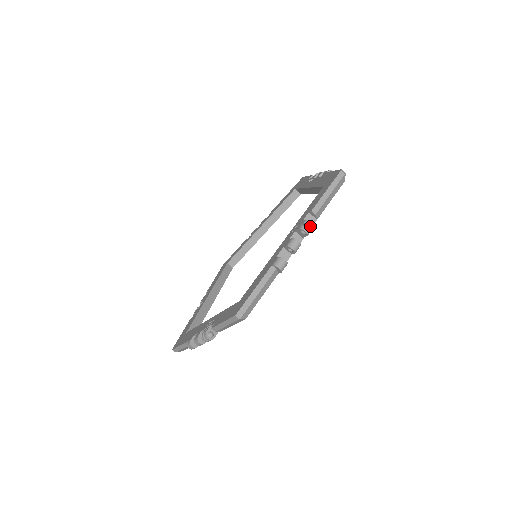
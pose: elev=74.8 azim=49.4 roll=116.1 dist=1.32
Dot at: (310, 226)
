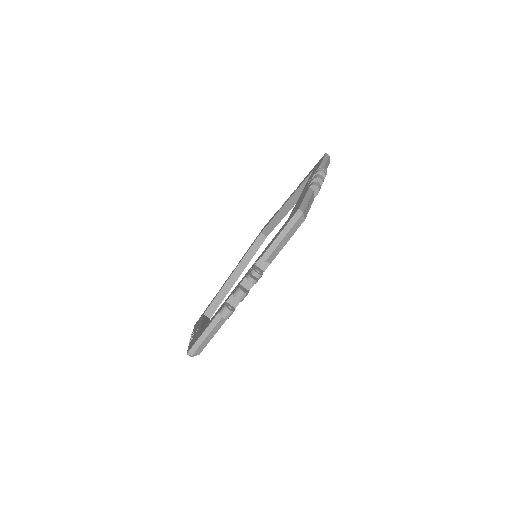
Dot at: (256, 276)
